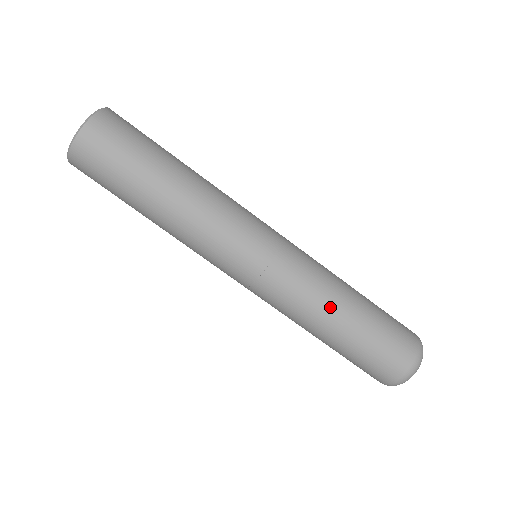
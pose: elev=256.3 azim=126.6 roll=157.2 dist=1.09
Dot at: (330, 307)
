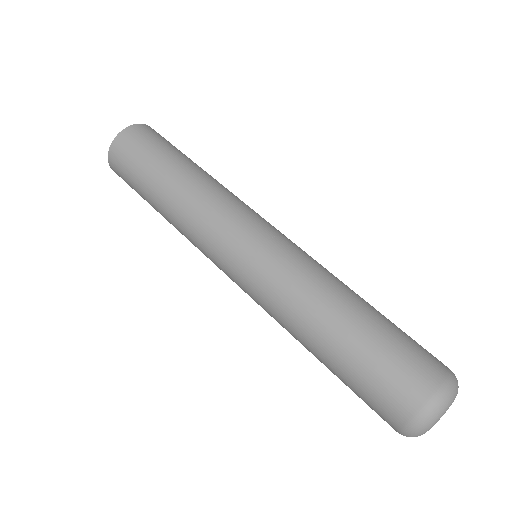
Dot at: (323, 301)
